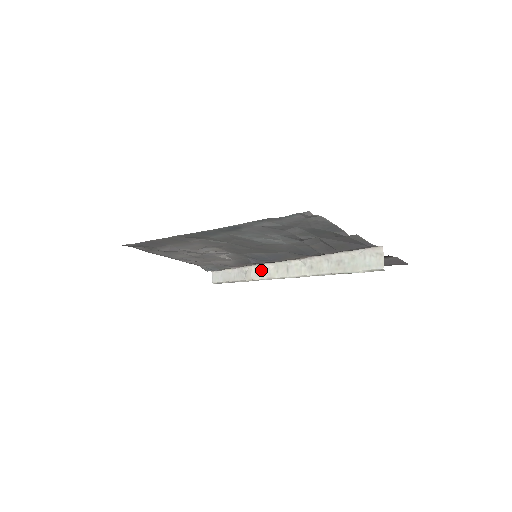
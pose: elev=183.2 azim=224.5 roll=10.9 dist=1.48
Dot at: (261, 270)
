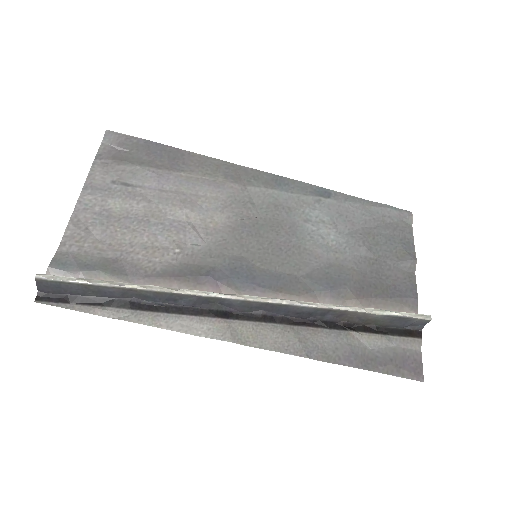
Dot at: occluded
